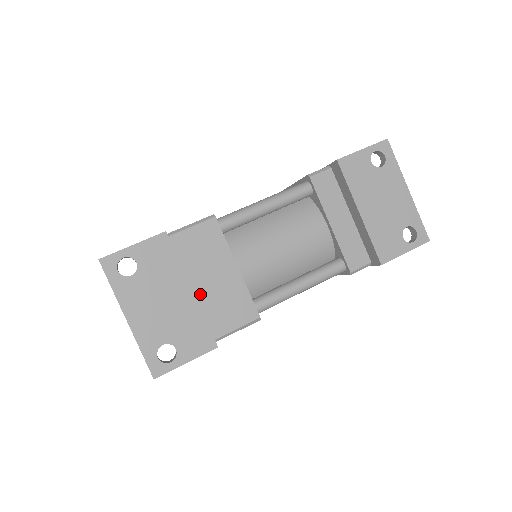
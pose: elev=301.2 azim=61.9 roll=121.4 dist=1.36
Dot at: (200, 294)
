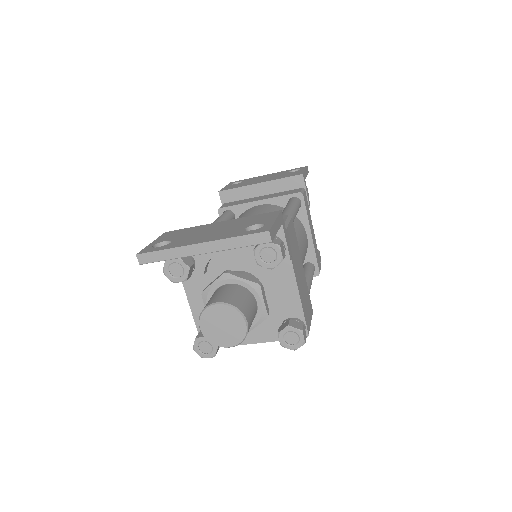
Dot at: occluded
